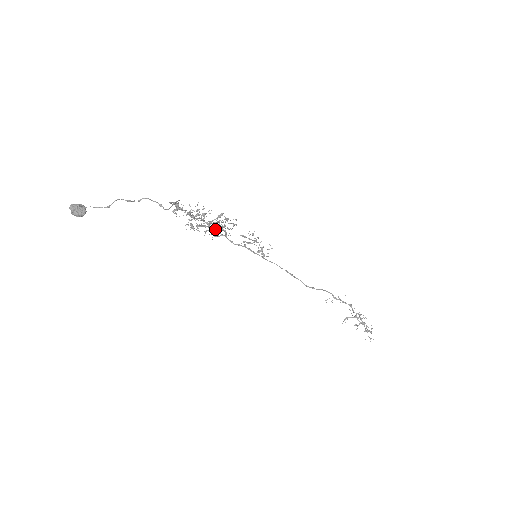
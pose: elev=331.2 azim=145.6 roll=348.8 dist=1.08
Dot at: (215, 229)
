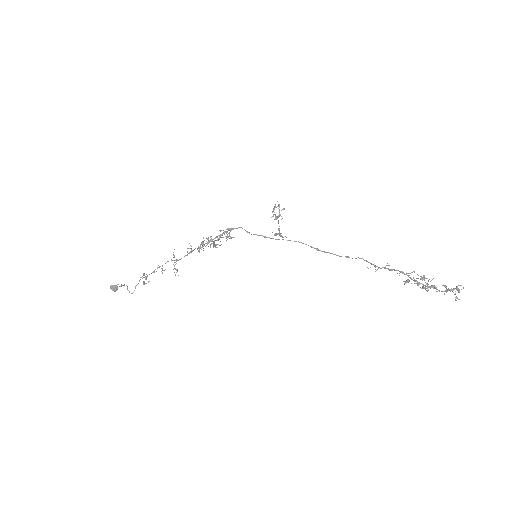
Dot at: (220, 237)
